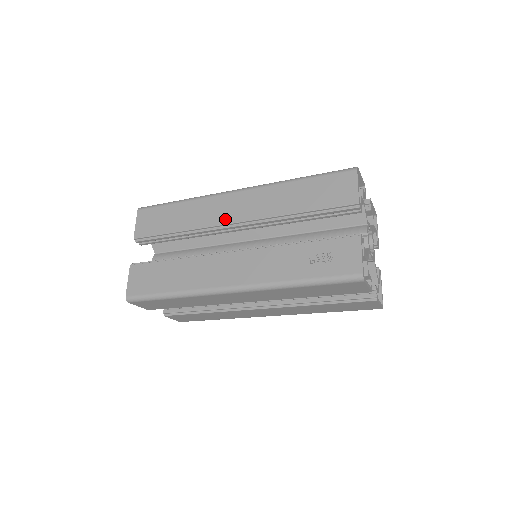
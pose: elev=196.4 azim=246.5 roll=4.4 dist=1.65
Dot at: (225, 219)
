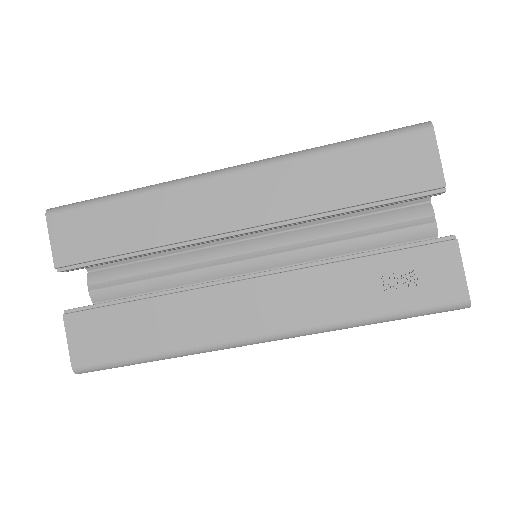
Dot at: (219, 224)
